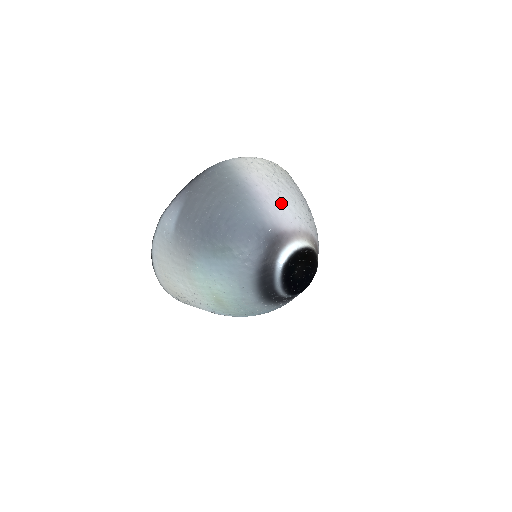
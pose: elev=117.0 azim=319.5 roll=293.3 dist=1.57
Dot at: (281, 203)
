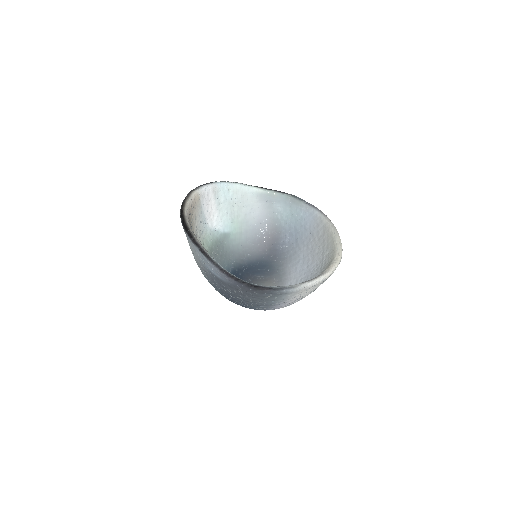
Dot at: occluded
